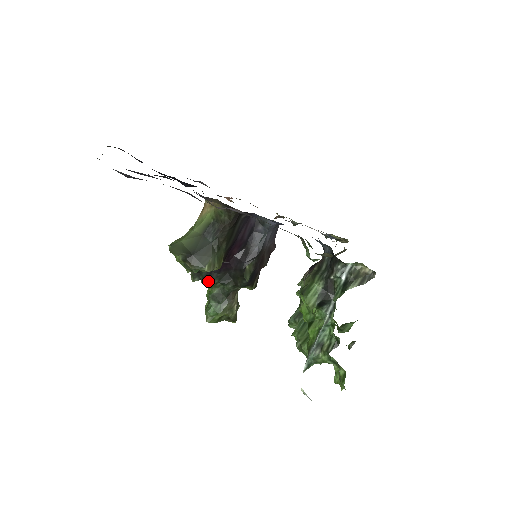
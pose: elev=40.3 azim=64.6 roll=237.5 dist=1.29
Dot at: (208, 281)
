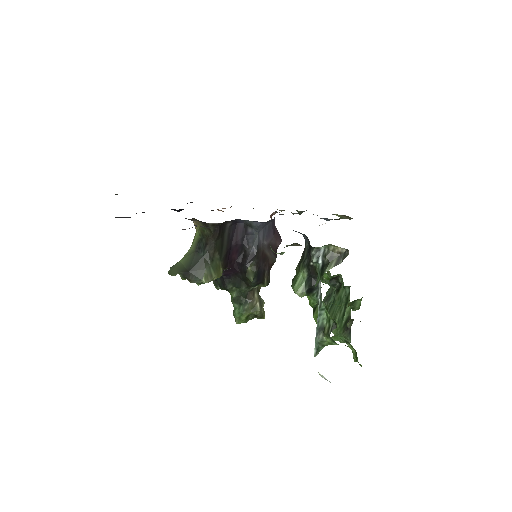
Dot at: (224, 288)
